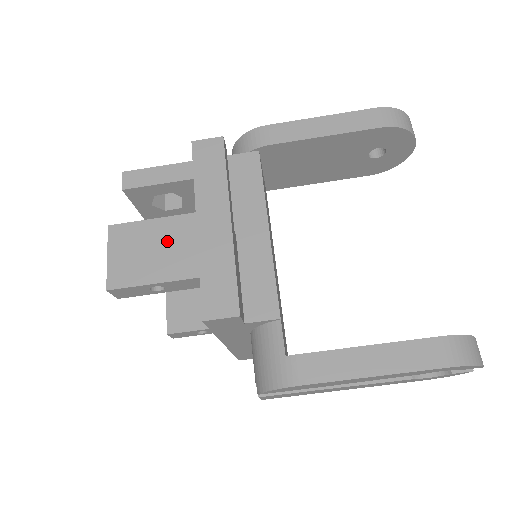
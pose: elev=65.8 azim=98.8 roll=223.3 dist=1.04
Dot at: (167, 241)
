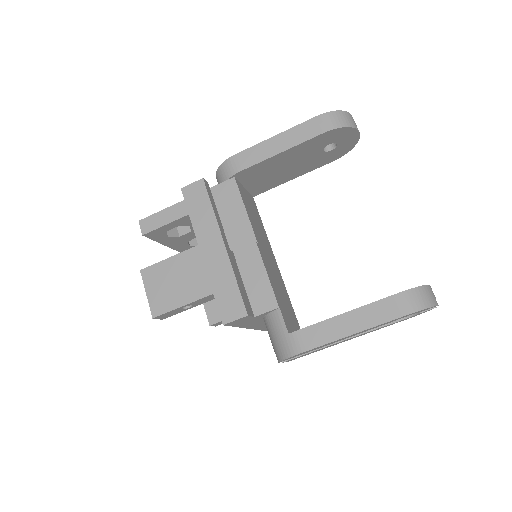
Dot at: (184, 272)
